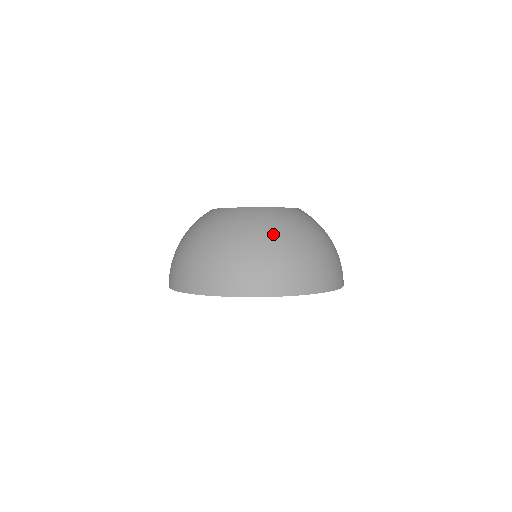
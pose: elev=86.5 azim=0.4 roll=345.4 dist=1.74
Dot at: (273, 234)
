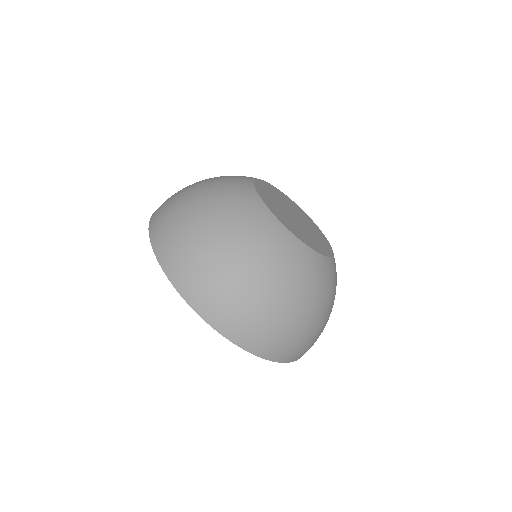
Dot at: (299, 294)
